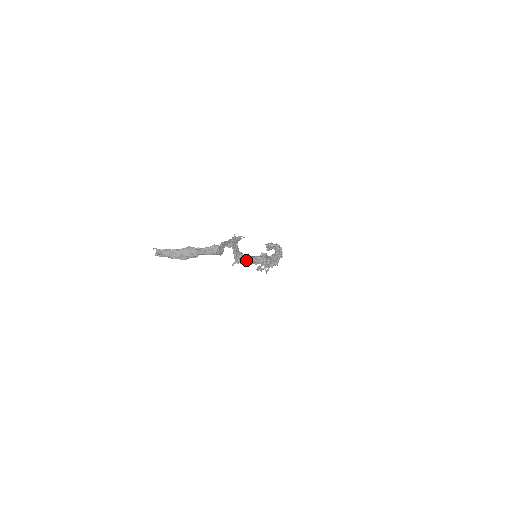
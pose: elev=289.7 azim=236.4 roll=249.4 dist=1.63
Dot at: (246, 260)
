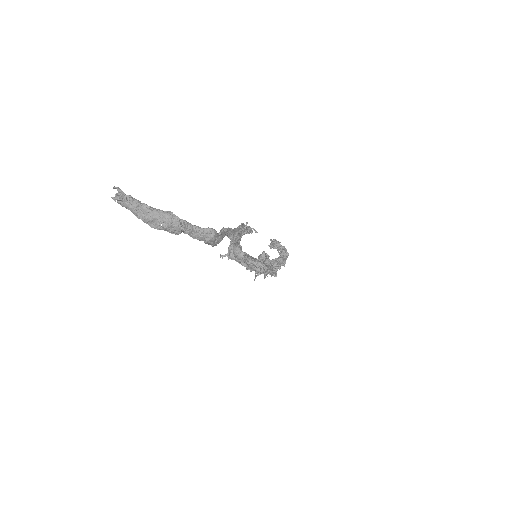
Dot at: (242, 259)
